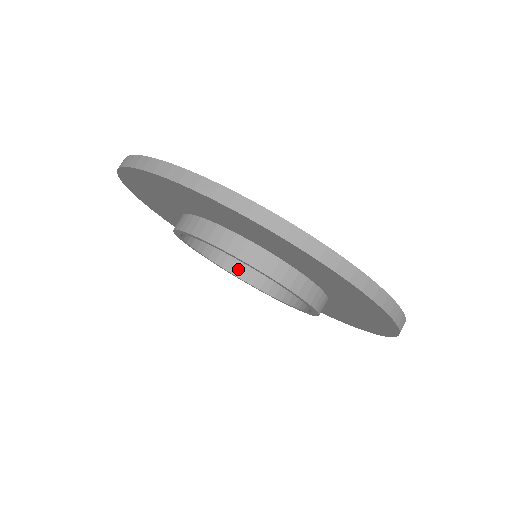
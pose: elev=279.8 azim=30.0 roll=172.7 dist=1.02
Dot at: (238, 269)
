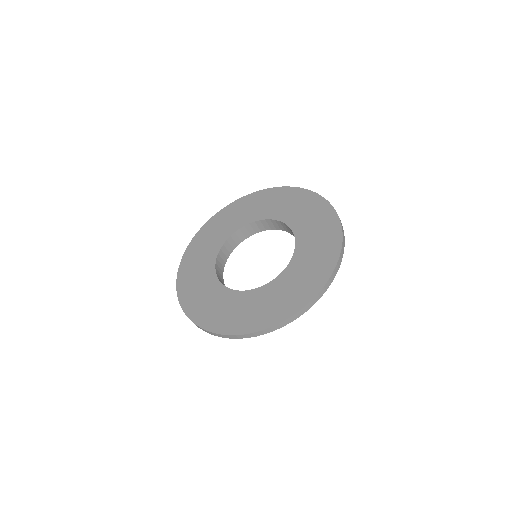
Dot at: (283, 228)
